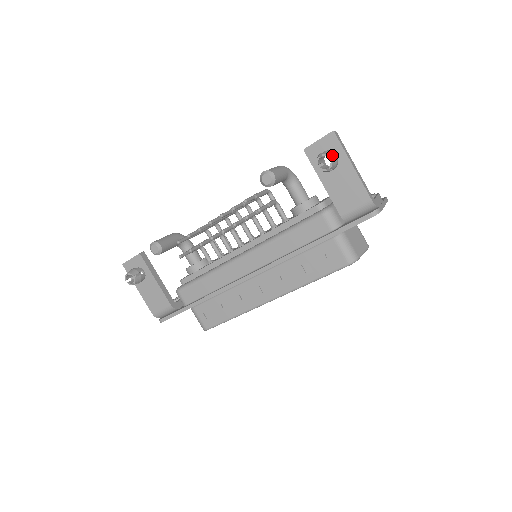
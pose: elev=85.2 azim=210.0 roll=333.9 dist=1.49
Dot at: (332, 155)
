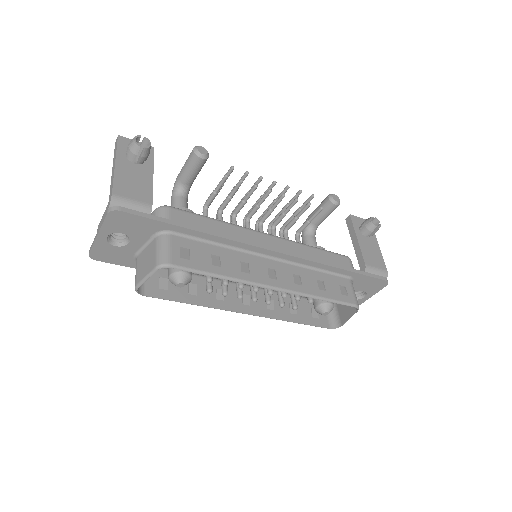
Dot at: (378, 224)
